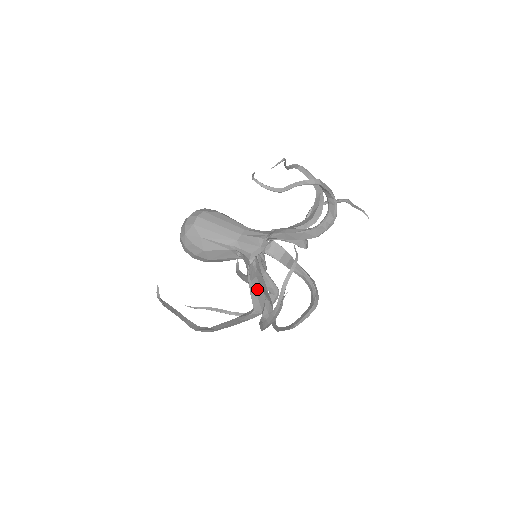
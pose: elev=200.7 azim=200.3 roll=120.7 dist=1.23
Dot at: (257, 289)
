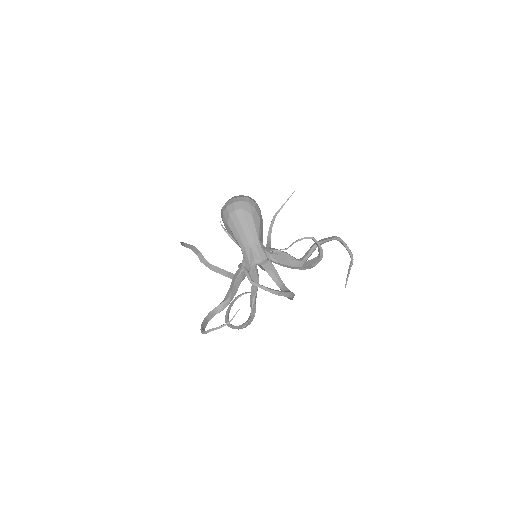
Dot at: (231, 285)
